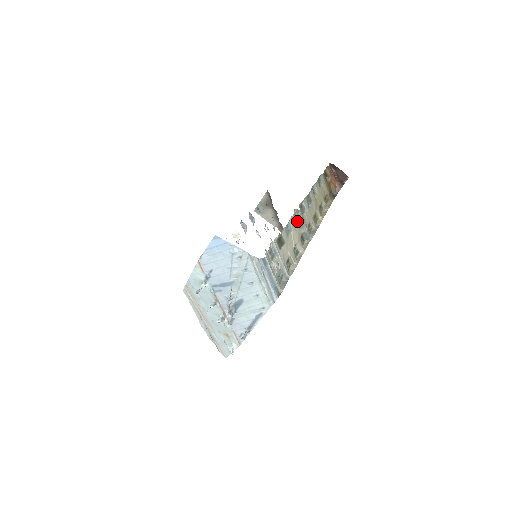
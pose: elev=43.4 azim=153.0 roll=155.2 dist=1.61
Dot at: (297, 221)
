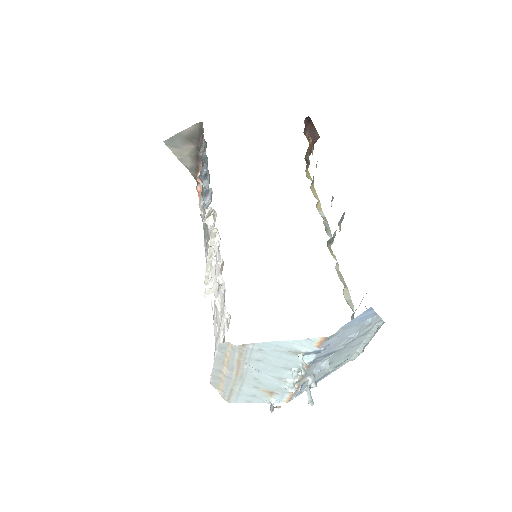
Dot at: (339, 227)
